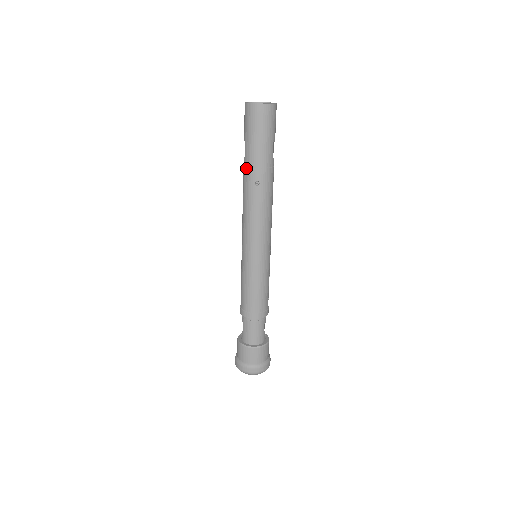
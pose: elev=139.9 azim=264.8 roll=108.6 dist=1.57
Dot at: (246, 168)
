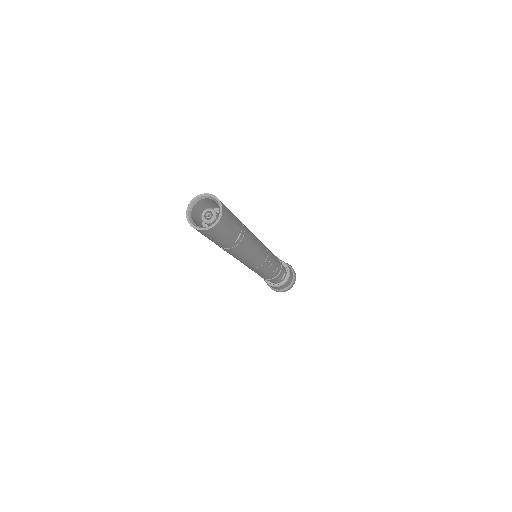
Dot at: occluded
